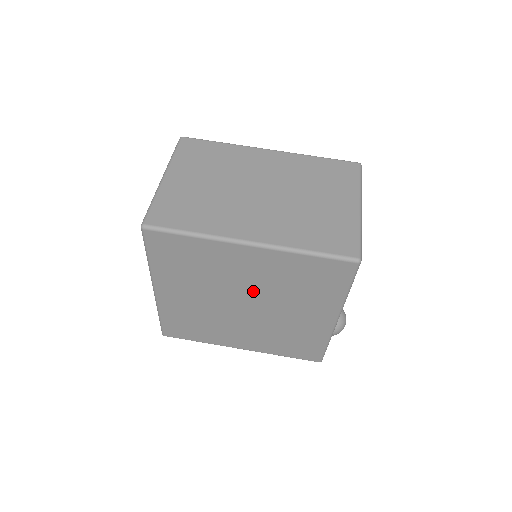
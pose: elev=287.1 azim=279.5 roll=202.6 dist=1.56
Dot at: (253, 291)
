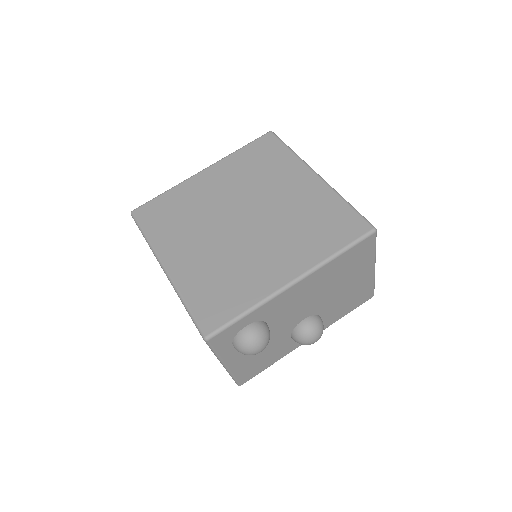
Dot at: (269, 210)
